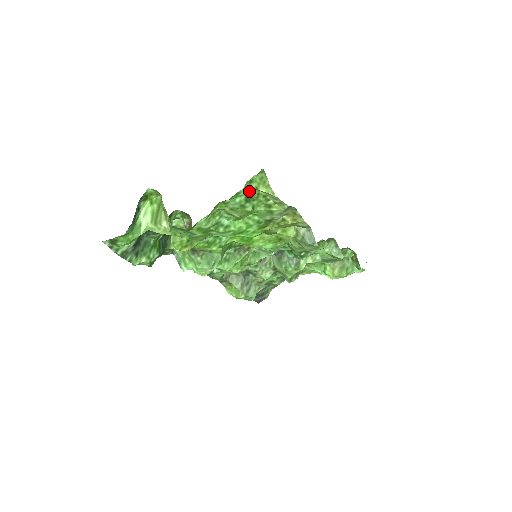
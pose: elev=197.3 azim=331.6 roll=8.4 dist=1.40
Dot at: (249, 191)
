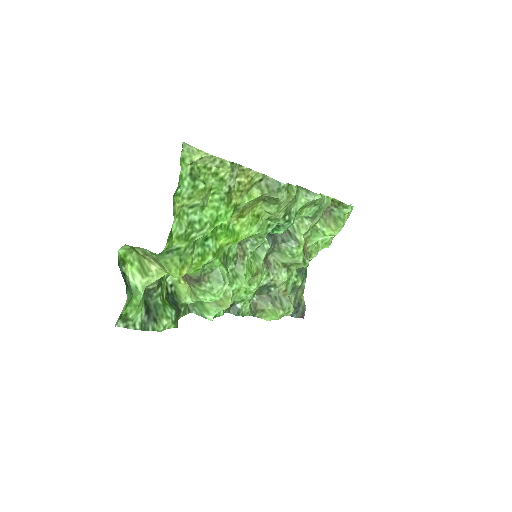
Dot at: (188, 170)
